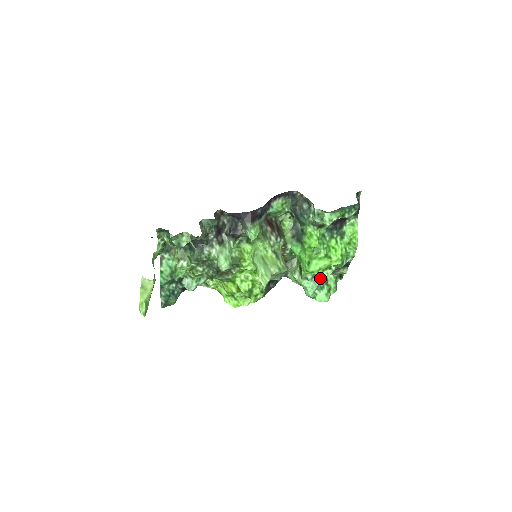
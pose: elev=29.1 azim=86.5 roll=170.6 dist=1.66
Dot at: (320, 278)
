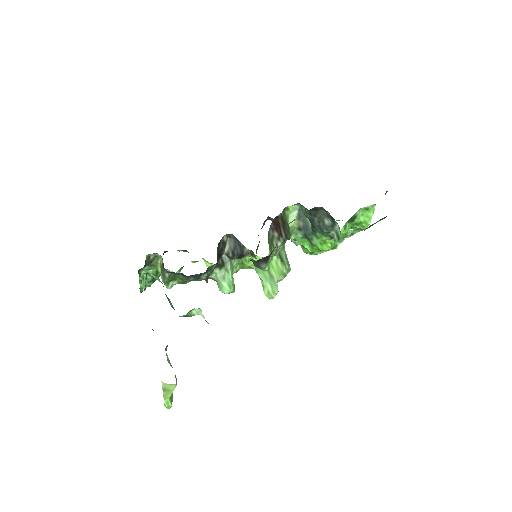
Dot at: occluded
